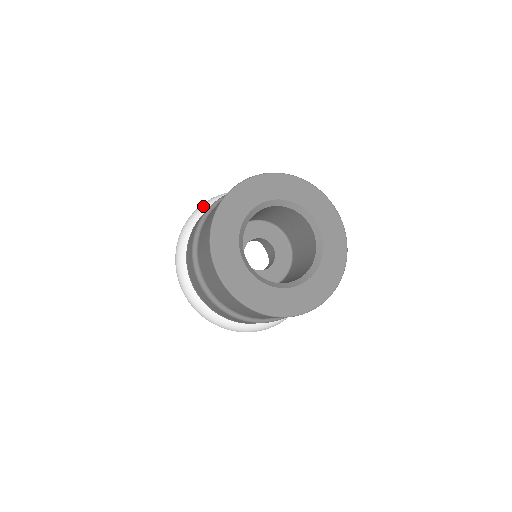
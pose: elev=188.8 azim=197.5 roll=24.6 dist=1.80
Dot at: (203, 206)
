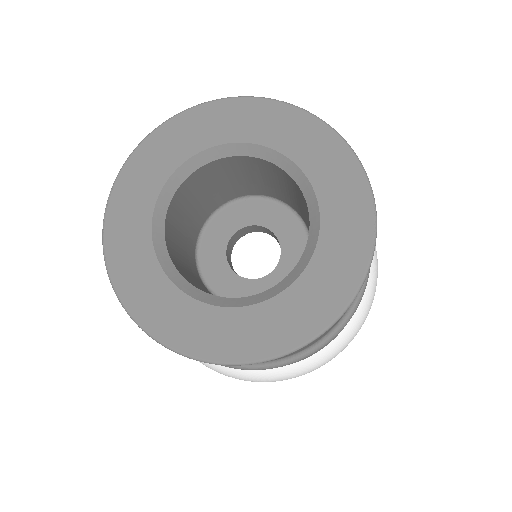
Dot at: occluded
